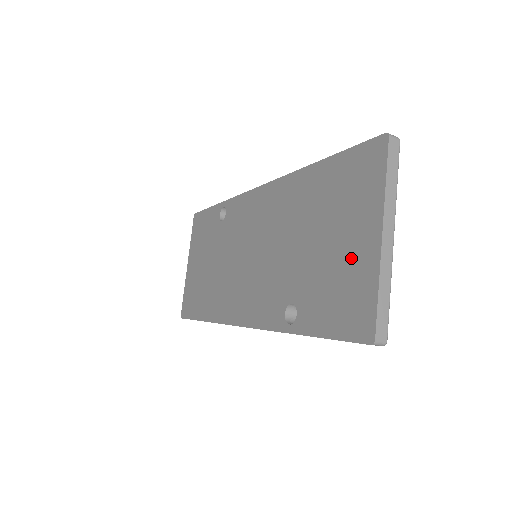
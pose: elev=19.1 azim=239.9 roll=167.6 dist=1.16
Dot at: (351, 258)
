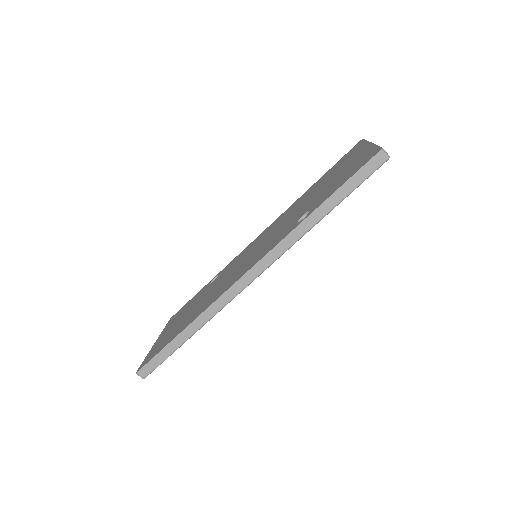
Dot at: (352, 163)
